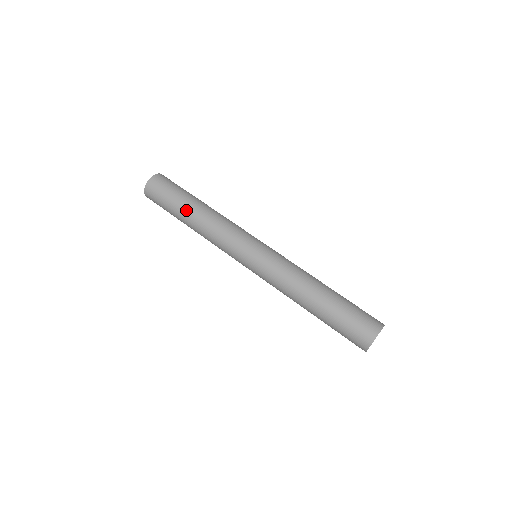
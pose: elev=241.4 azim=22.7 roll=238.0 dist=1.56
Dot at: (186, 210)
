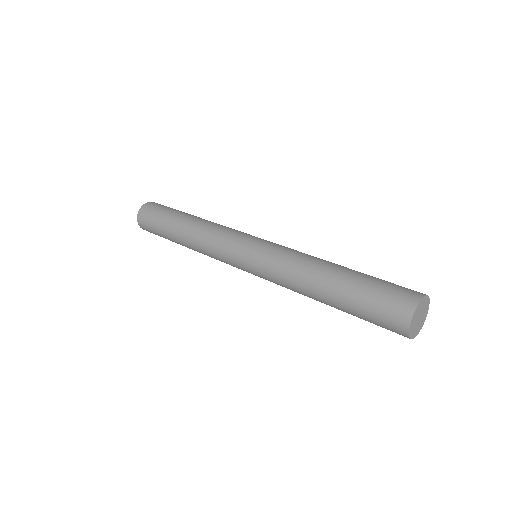
Dot at: (175, 236)
